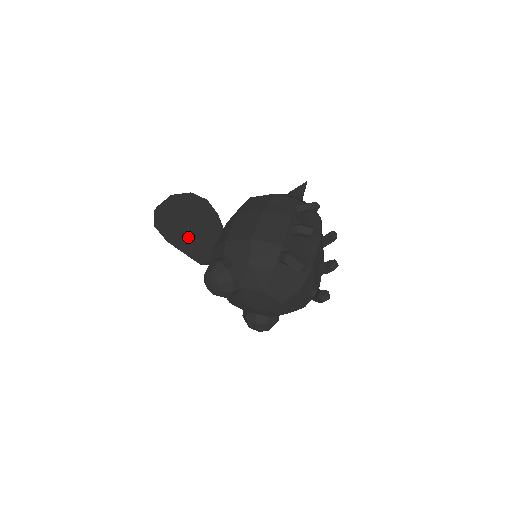
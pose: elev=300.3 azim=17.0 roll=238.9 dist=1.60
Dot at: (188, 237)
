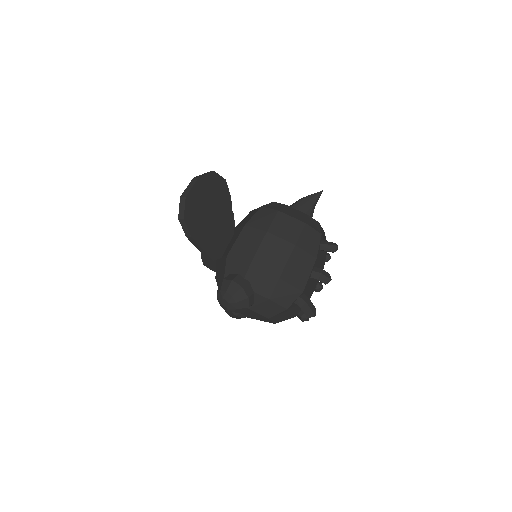
Dot at: (206, 233)
